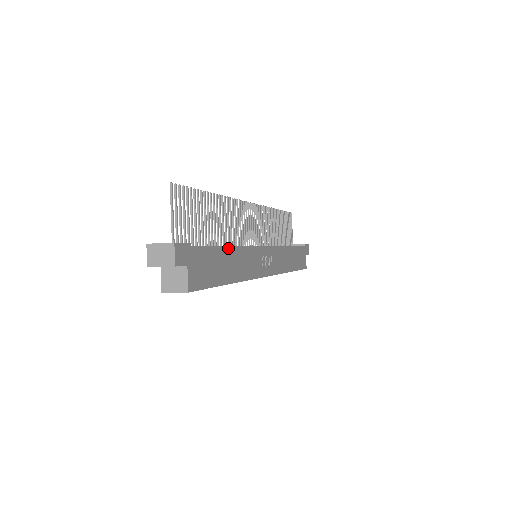
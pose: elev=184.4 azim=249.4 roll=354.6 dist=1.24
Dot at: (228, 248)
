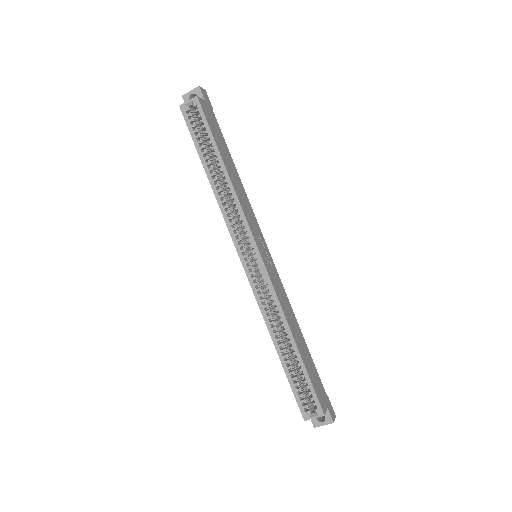
Dot at: (234, 165)
